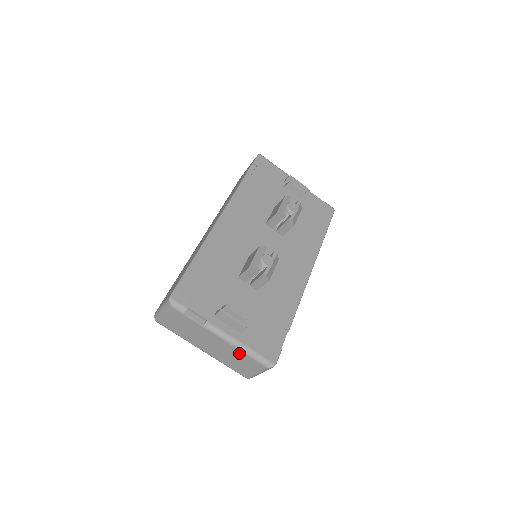
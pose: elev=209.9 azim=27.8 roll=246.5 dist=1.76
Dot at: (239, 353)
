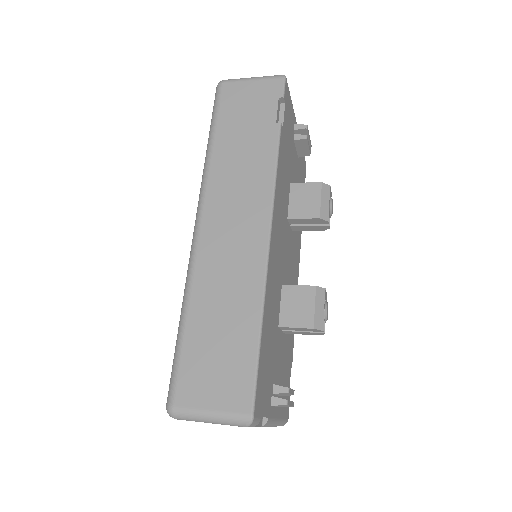
Dot at: occluded
